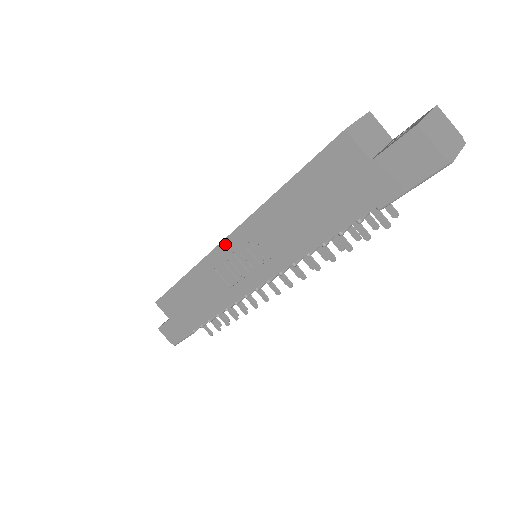
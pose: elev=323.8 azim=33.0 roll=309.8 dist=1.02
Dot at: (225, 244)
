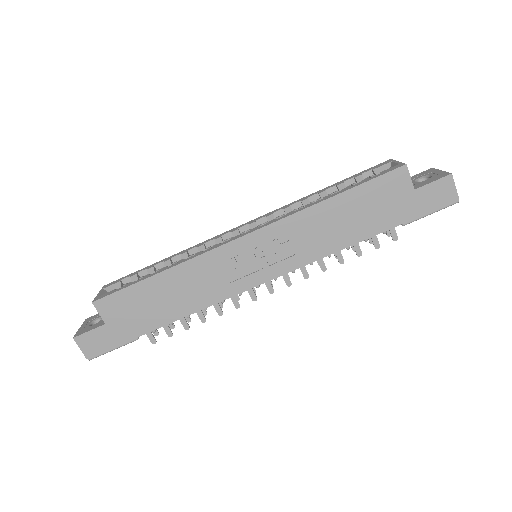
Dot at: (247, 238)
